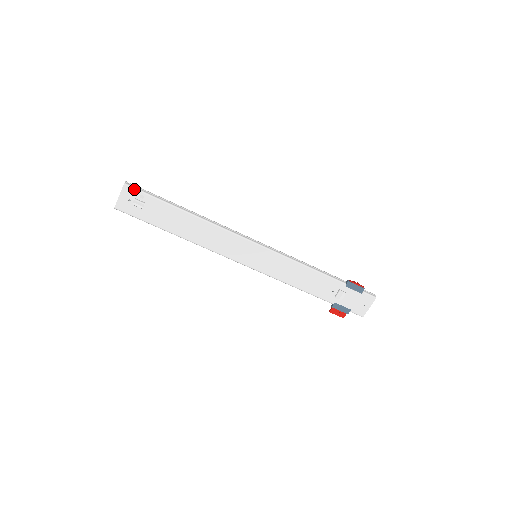
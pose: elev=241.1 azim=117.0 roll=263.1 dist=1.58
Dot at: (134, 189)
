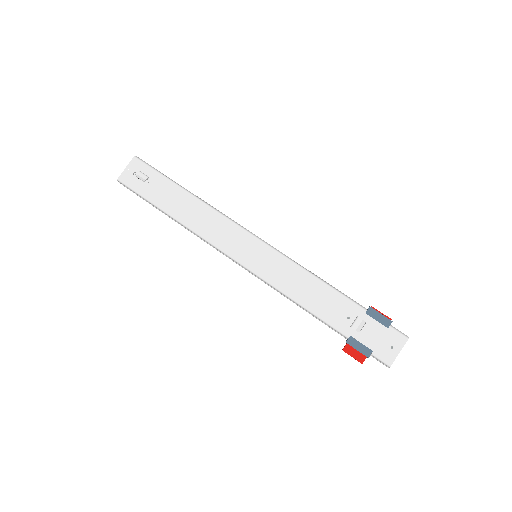
Dot at: (142, 162)
